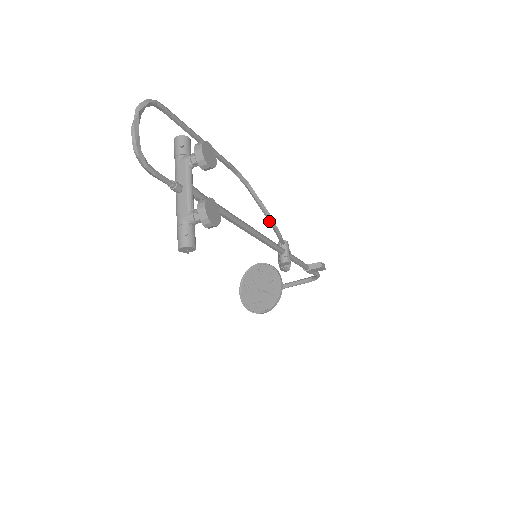
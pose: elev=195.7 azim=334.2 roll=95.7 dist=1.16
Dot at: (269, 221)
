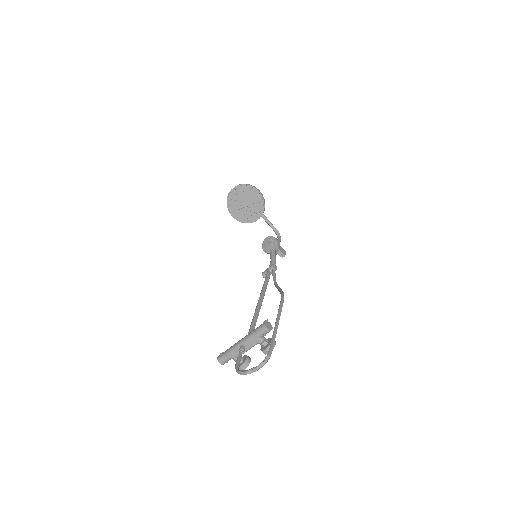
Dot at: (276, 286)
